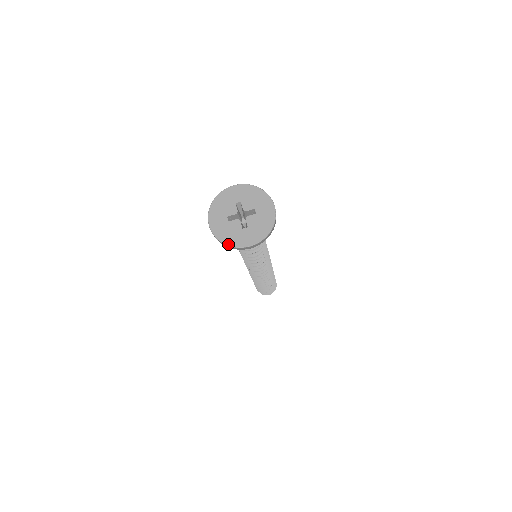
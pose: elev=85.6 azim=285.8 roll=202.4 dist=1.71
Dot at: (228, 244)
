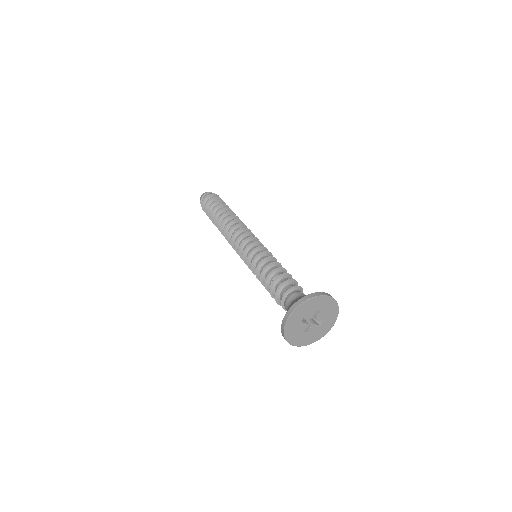
Dot at: occluded
